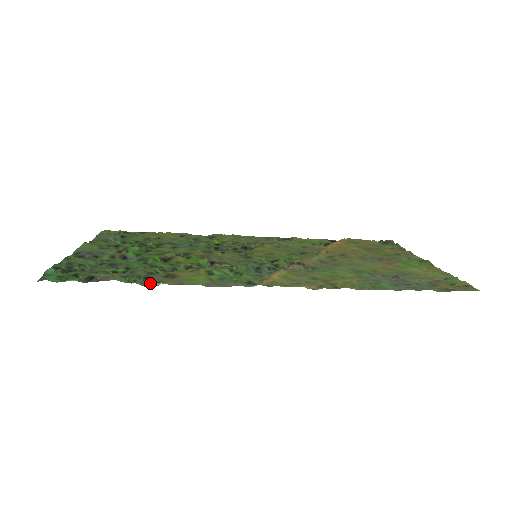
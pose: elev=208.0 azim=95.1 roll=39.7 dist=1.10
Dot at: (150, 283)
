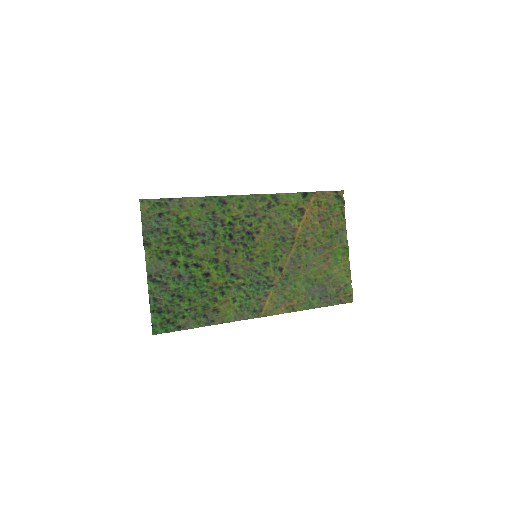
Dot at: (208, 322)
